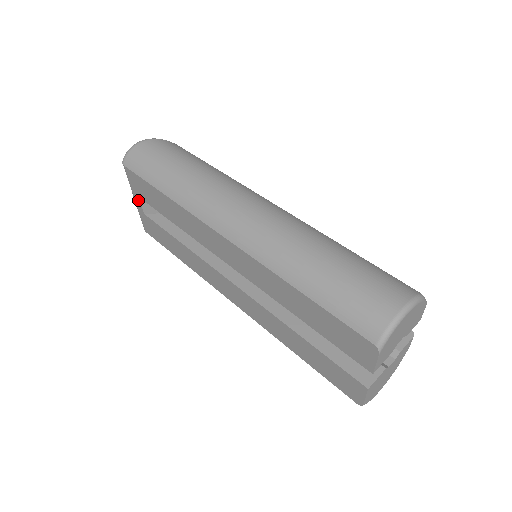
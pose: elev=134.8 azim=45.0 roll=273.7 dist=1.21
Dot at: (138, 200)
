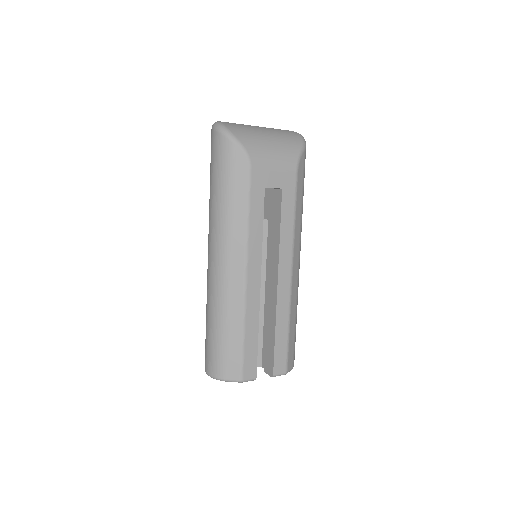
Dot at: occluded
